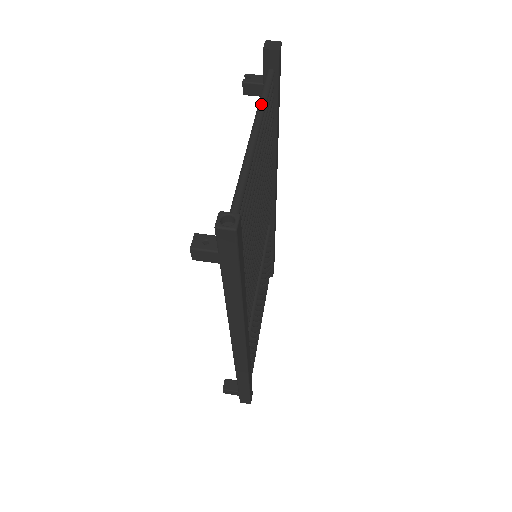
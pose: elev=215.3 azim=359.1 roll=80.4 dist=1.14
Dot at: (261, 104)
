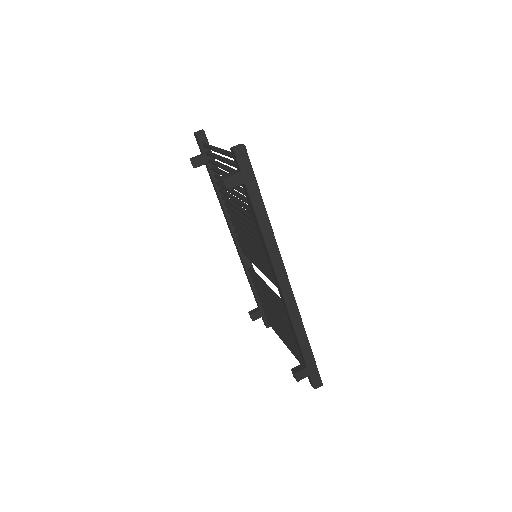
Dot at: (212, 146)
